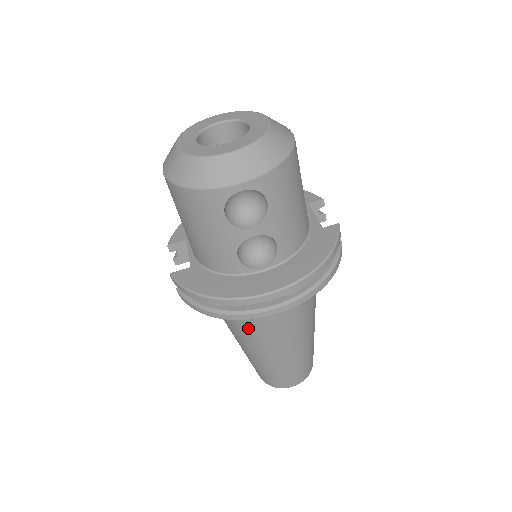
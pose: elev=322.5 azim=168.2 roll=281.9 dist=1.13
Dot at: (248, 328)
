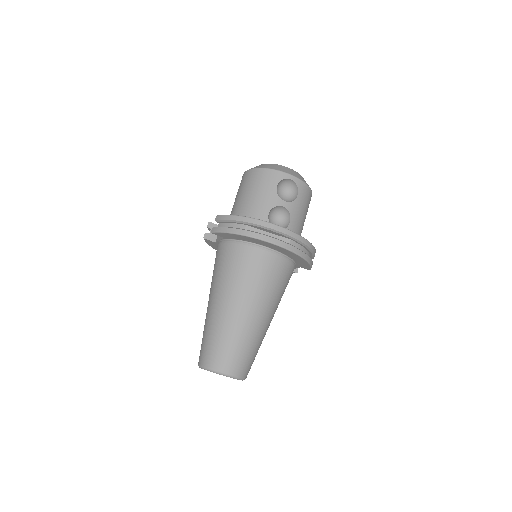
Dot at: (241, 274)
